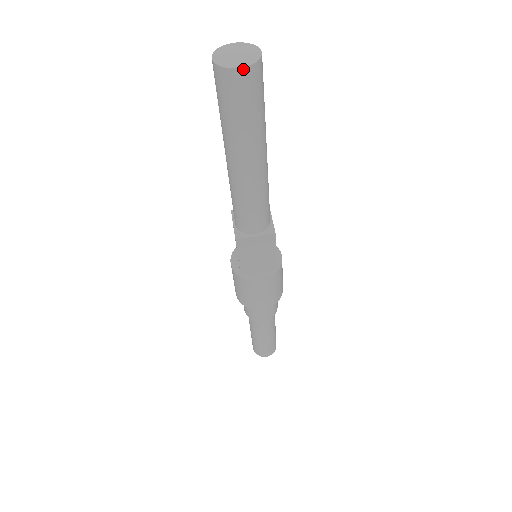
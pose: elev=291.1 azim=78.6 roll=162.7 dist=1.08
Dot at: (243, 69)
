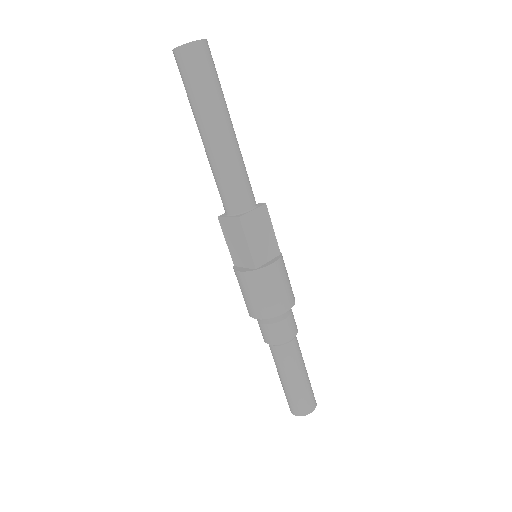
Dot at: (201, 41)
